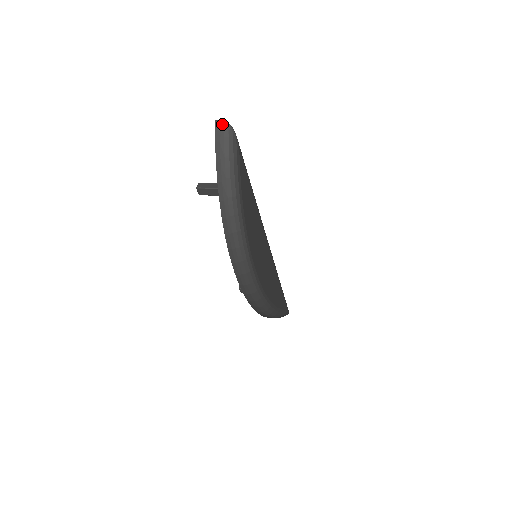
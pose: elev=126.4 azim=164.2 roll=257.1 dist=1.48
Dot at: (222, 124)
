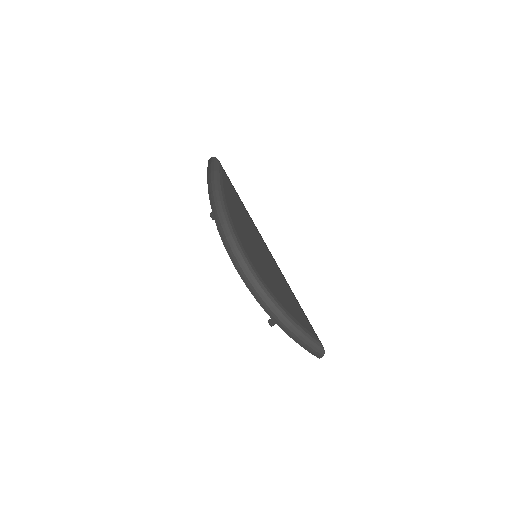
Dot at: (211, 158)
